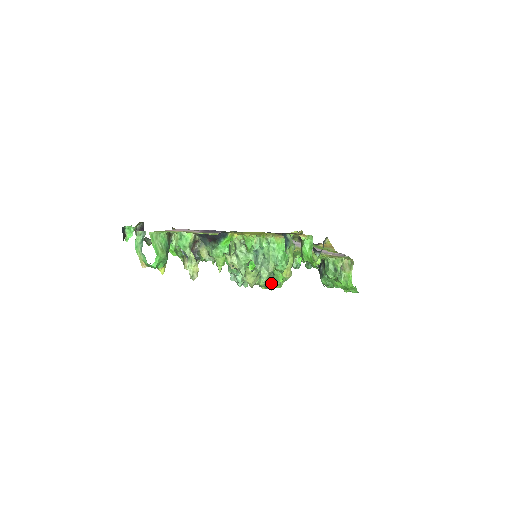
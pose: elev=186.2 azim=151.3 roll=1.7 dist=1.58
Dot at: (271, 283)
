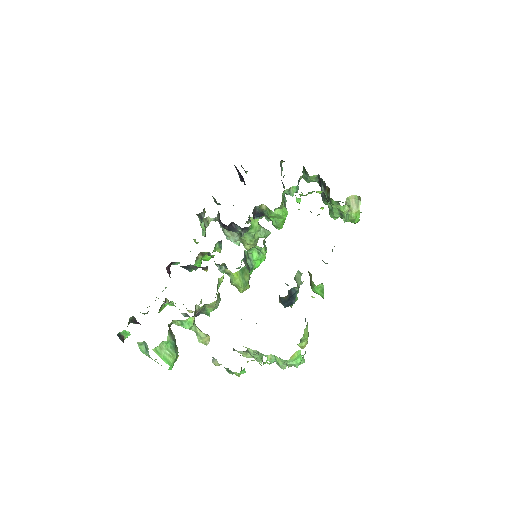
Dot at: (269, 219)
